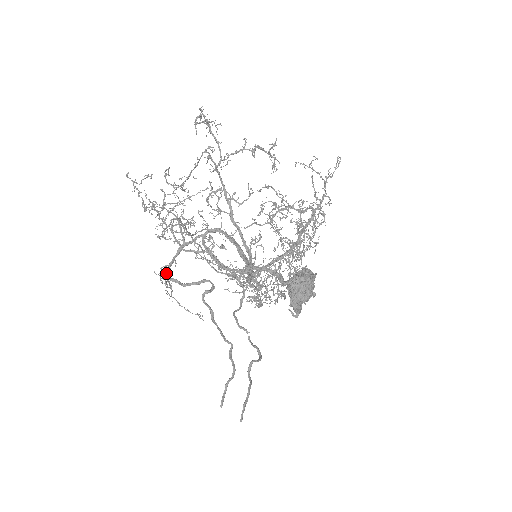
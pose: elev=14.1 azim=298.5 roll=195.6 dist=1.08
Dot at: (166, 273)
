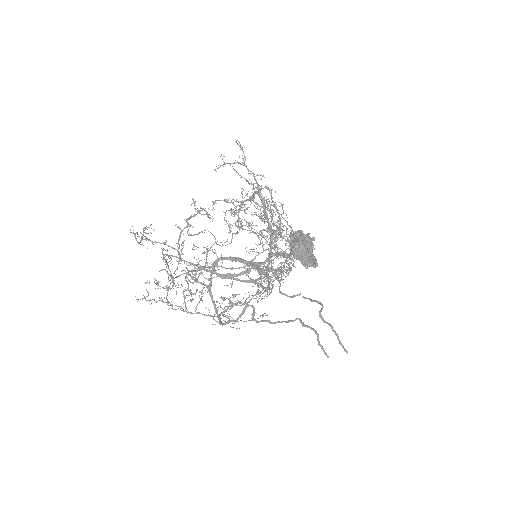
Dot at: (219, 316)
